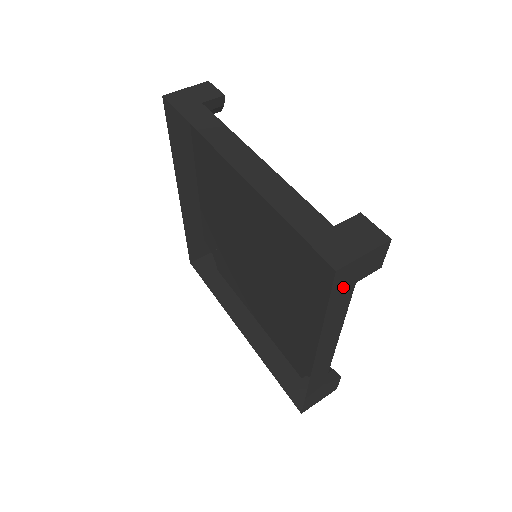
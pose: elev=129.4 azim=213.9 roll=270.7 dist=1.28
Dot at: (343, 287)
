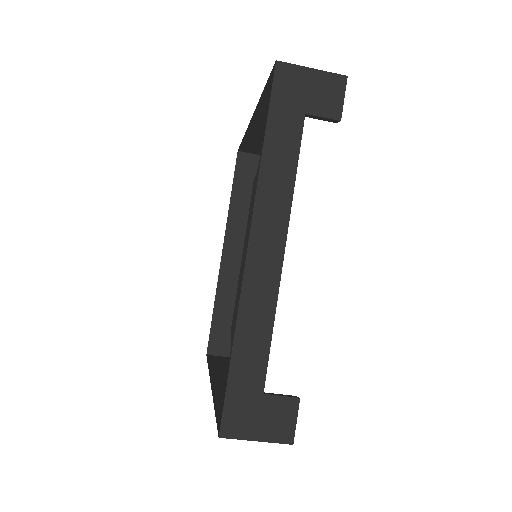
Dot at: (288, 104)
